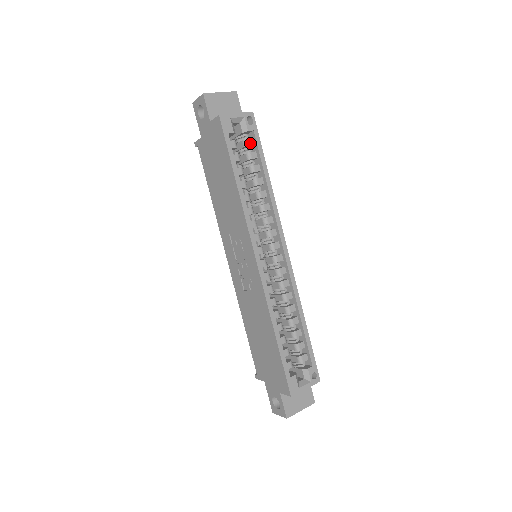
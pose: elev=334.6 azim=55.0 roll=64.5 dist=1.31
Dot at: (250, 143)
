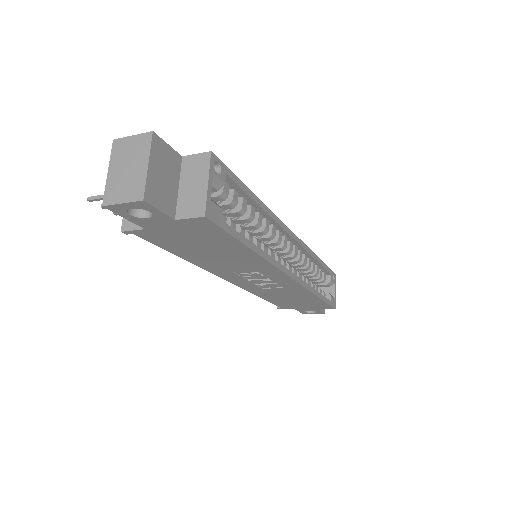
Dot at: (227, 189)
